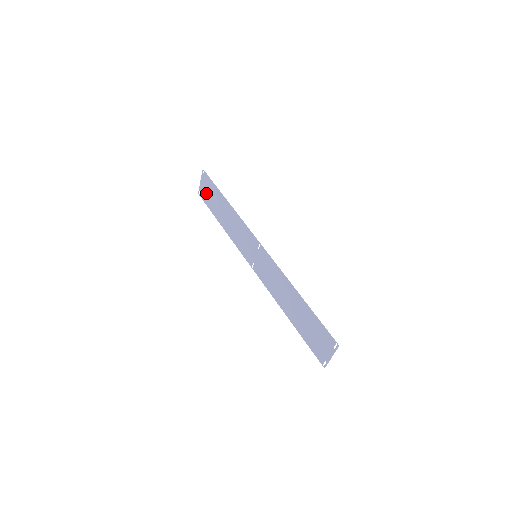
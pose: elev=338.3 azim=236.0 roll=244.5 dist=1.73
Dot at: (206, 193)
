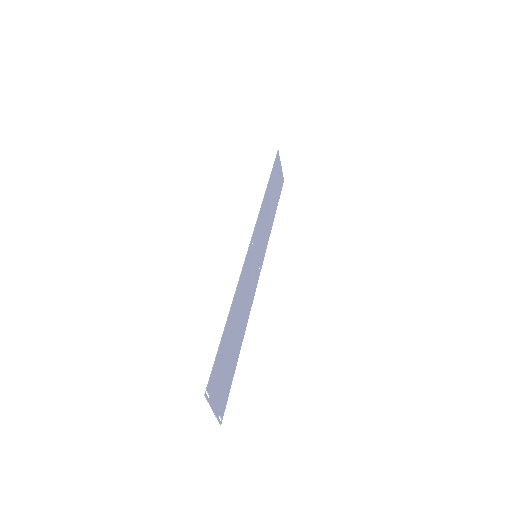
Dot at: (278, 179)
